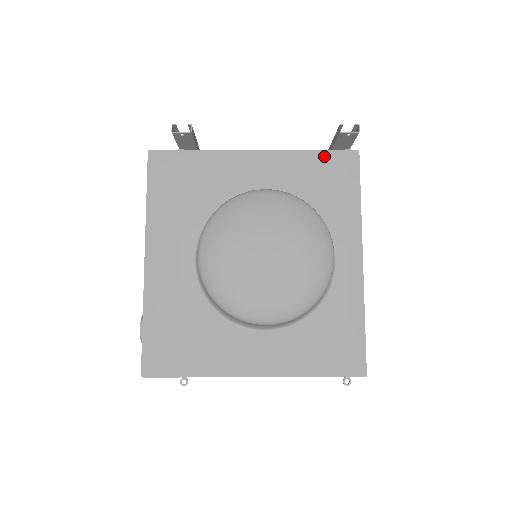
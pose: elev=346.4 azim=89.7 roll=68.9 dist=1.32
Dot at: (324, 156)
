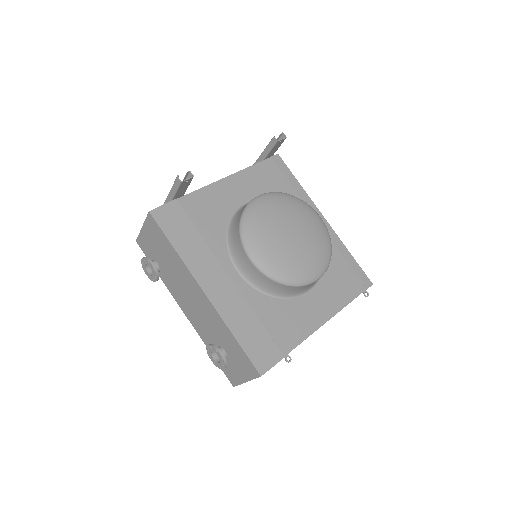
Dot at: (263, 165)
